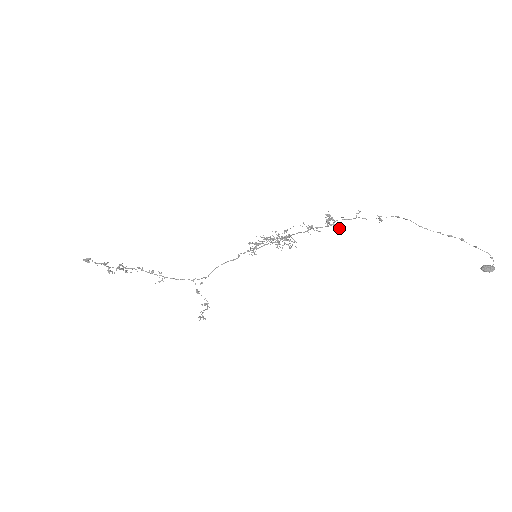
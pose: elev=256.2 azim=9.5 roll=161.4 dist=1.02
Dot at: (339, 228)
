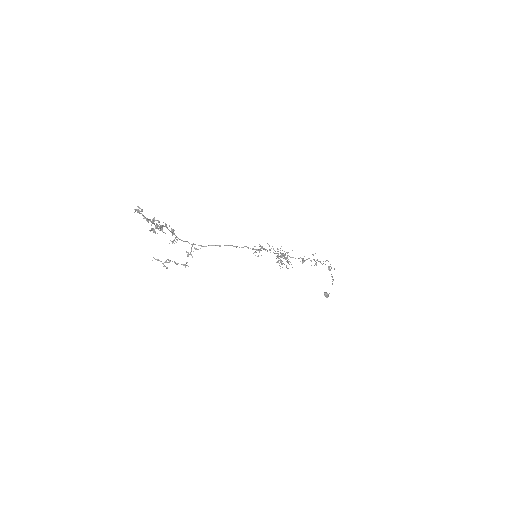
Dot at: occluded
